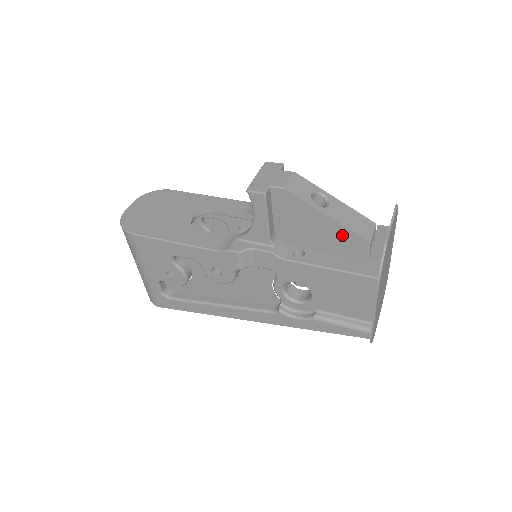
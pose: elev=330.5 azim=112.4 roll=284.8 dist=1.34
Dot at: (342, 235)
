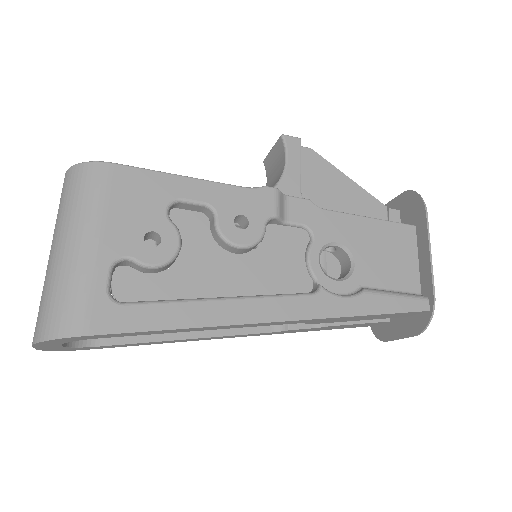
Dot at: (363, 200)
